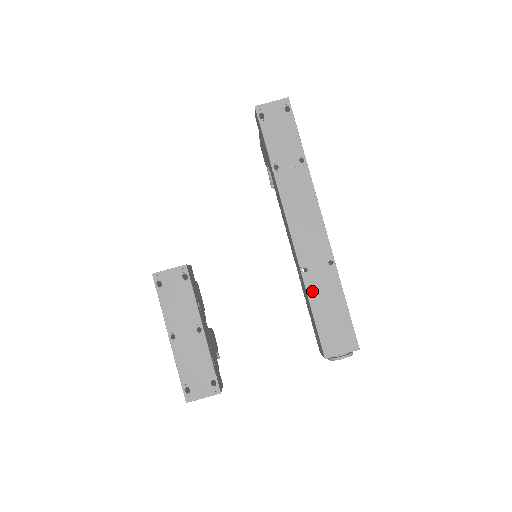
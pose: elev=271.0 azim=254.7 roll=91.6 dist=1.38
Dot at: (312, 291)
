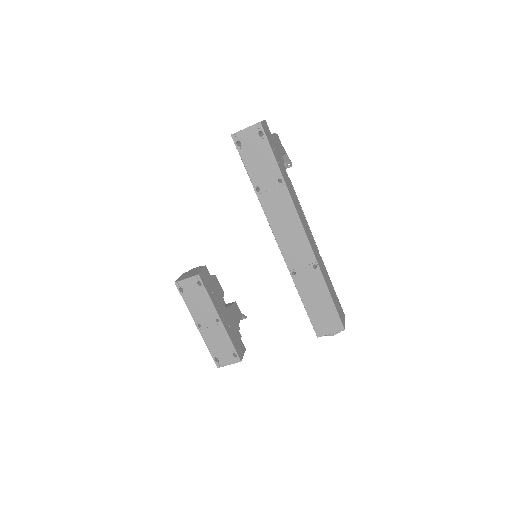
Dot at: (301, 289)
